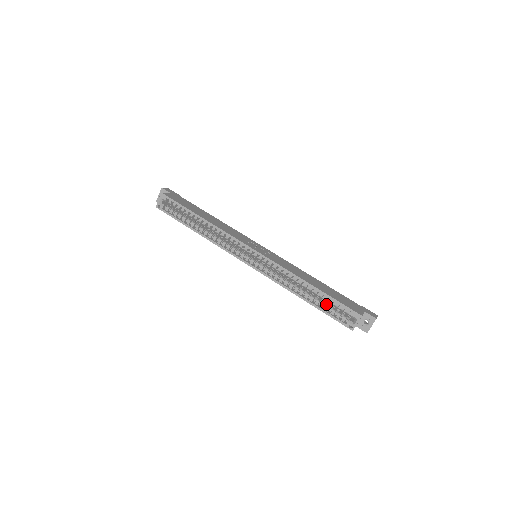
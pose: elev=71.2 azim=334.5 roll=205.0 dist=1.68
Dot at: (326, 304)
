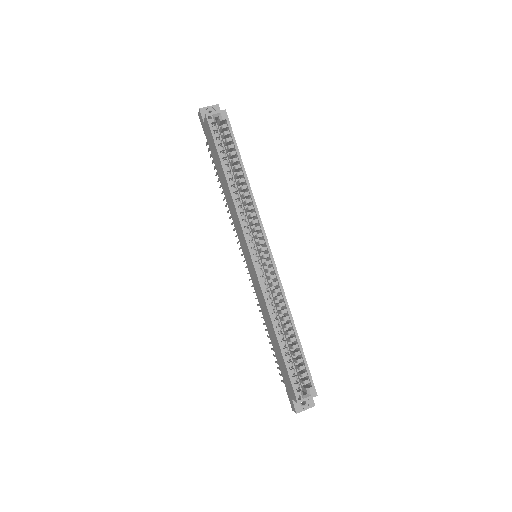
Dot at: occluded
